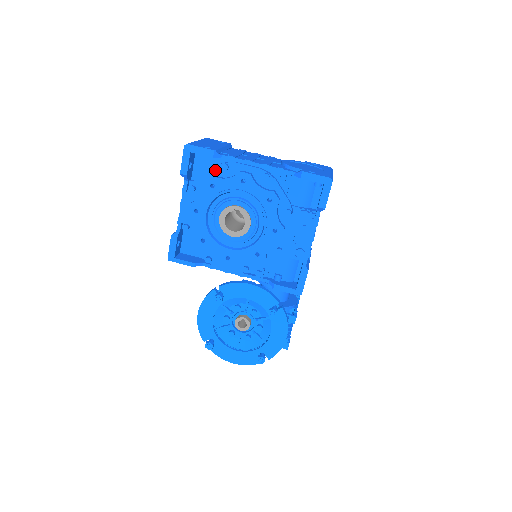
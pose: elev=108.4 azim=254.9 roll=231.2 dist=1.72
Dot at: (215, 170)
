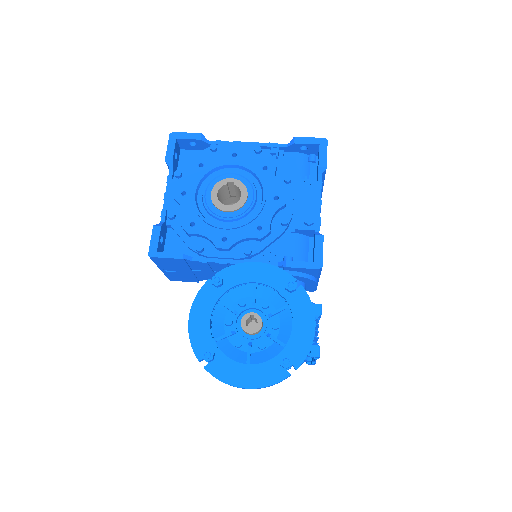
Dot at: (203, 154)
